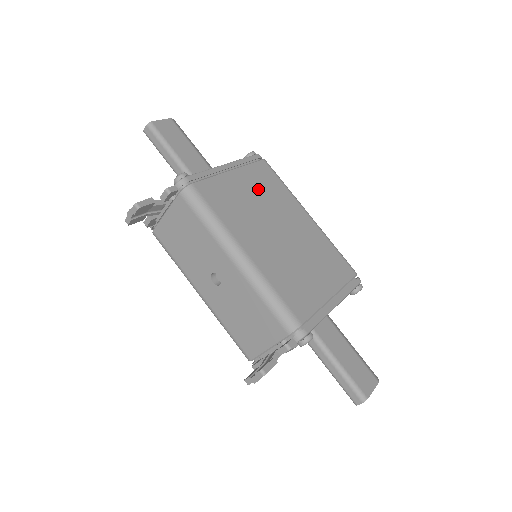
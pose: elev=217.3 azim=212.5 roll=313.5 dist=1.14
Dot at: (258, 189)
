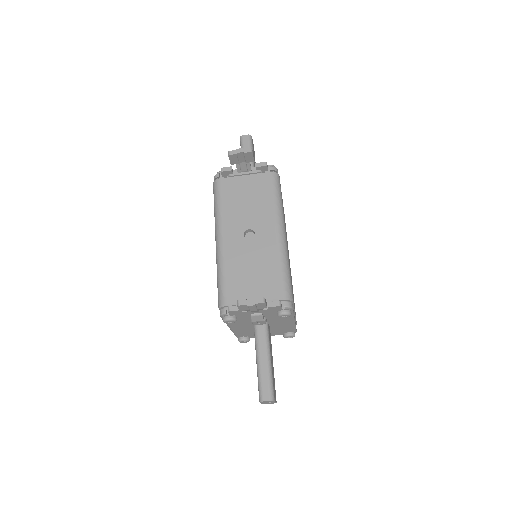
Dot at: occluded
